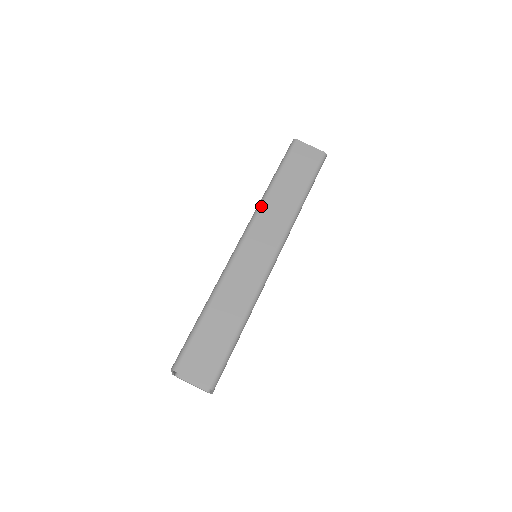
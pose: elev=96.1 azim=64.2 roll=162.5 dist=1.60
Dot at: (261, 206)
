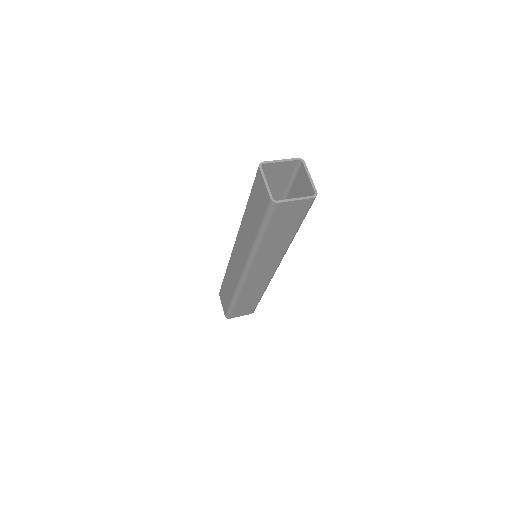
Dot at: occluded
